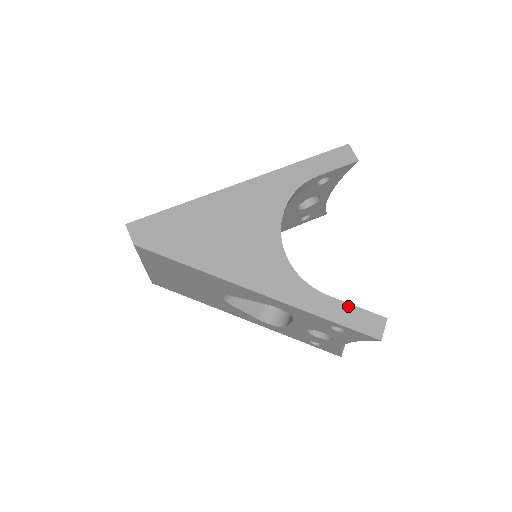
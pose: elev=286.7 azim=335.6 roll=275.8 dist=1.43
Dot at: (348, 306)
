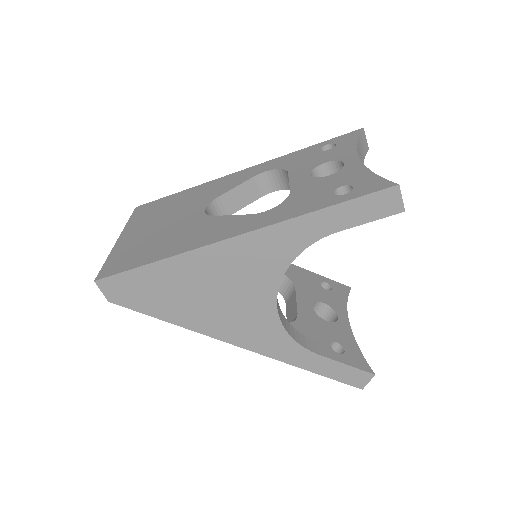
Dot at: (337, 364)
